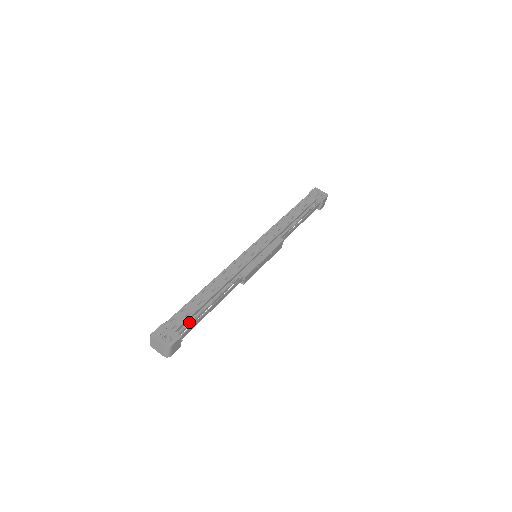
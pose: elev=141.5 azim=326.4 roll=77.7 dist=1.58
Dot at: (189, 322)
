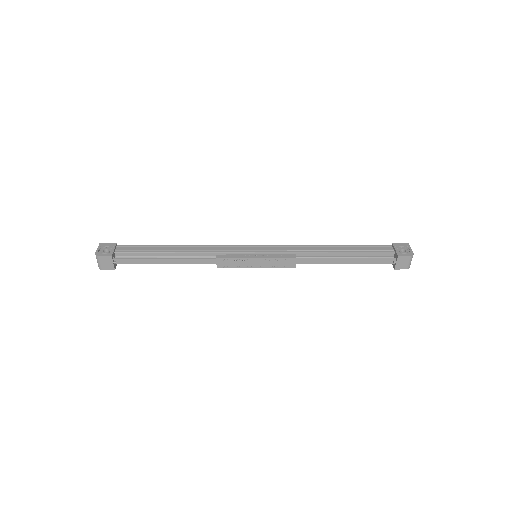
Dot at: (136, 256)
